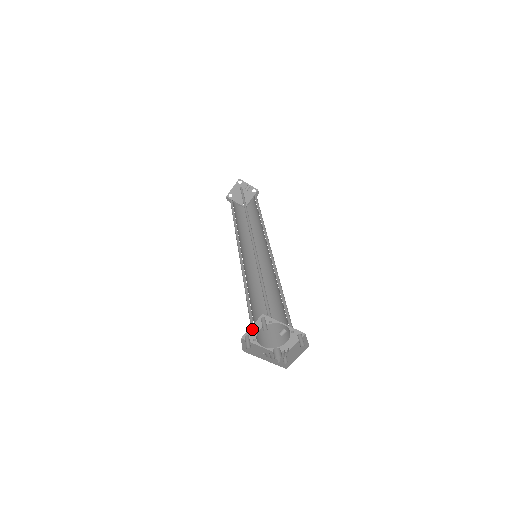
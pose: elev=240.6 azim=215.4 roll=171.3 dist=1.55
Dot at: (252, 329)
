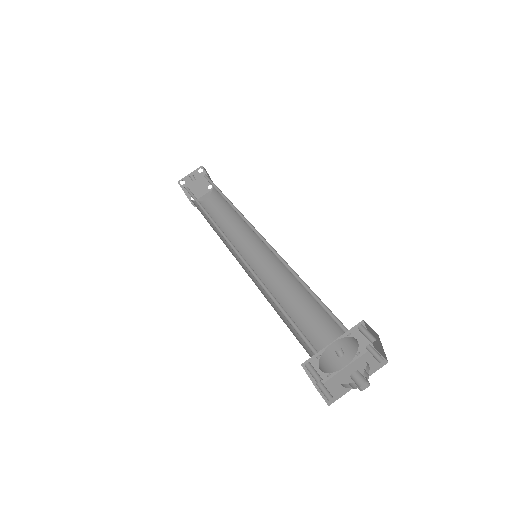
Dot at: occluded
